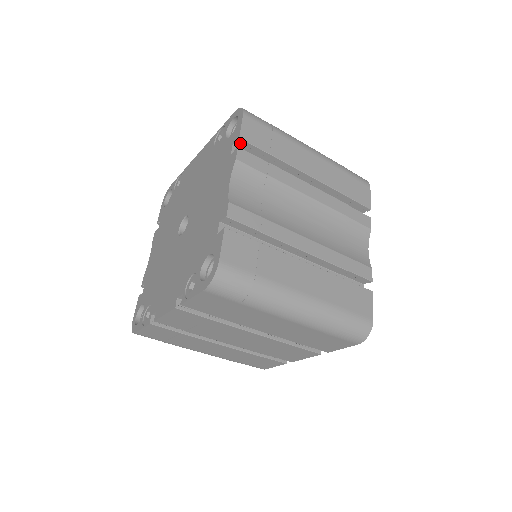
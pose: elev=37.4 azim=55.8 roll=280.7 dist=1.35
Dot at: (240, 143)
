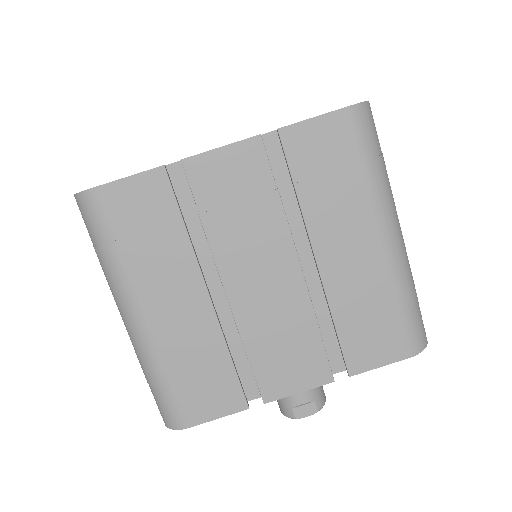
Dot at: occluded
